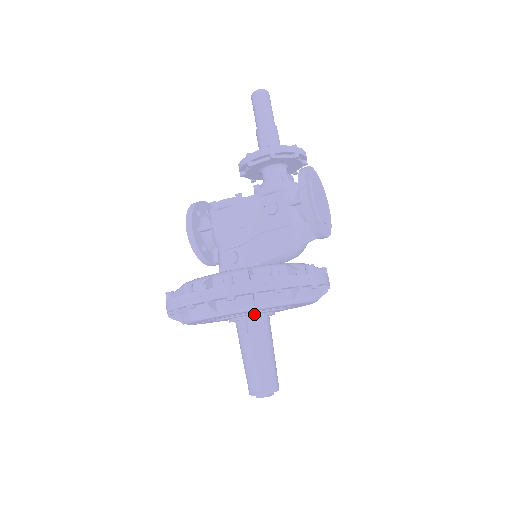
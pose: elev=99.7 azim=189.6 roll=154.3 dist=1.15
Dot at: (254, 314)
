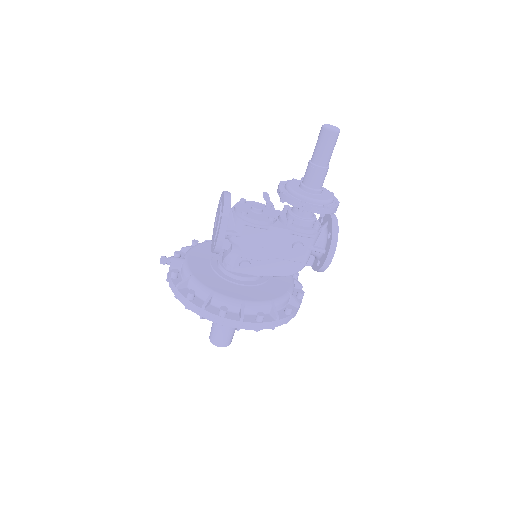
Dot at: occluded
